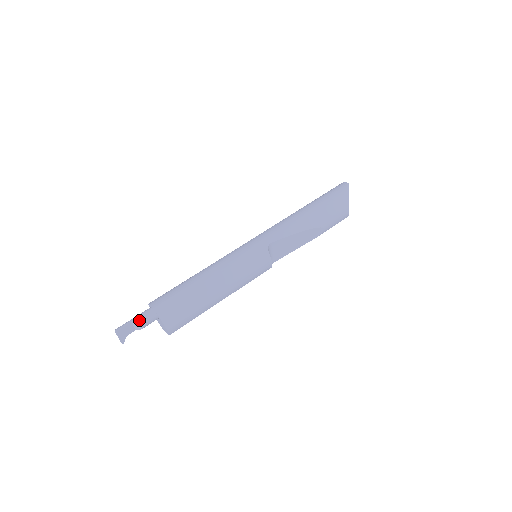
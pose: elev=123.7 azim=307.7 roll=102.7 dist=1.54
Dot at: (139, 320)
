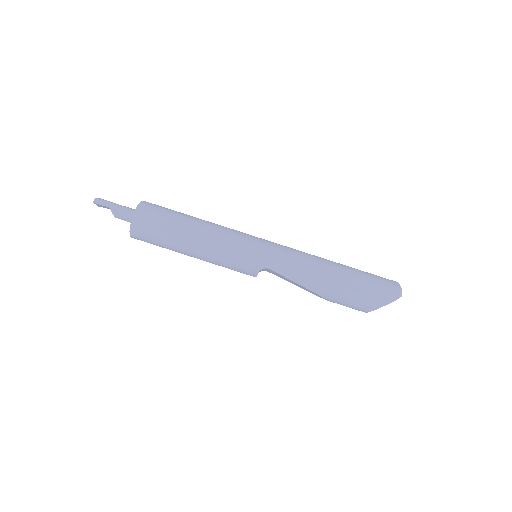
Dot at: (115, 213)
